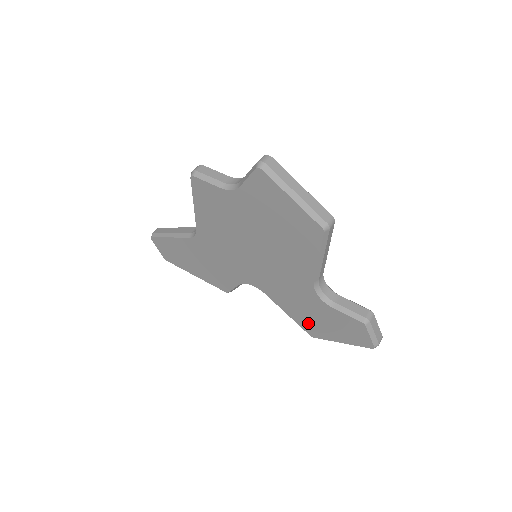
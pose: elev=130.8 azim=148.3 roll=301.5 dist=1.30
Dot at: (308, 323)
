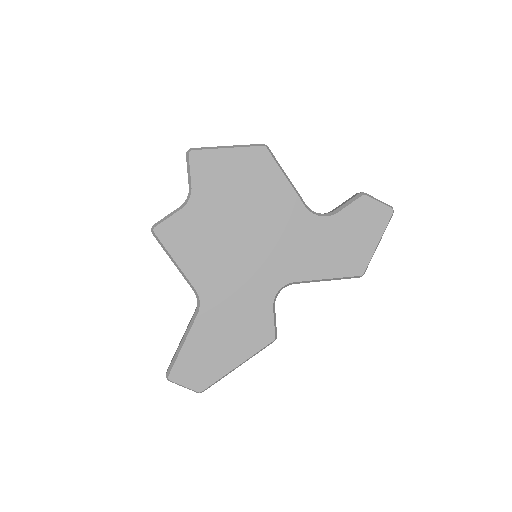
Dot at: (345, 262)
